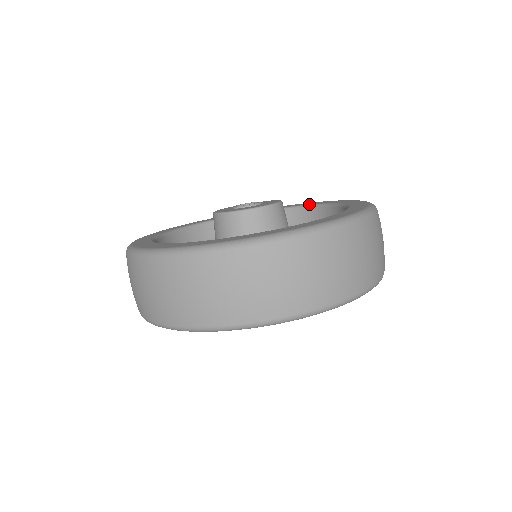
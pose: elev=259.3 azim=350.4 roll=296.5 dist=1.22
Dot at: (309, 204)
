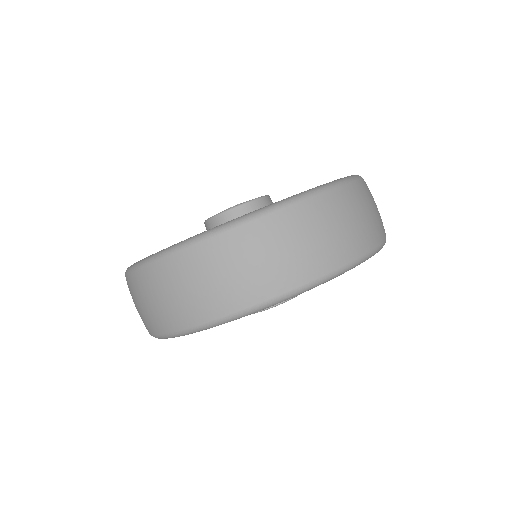
Dot at: occluded
